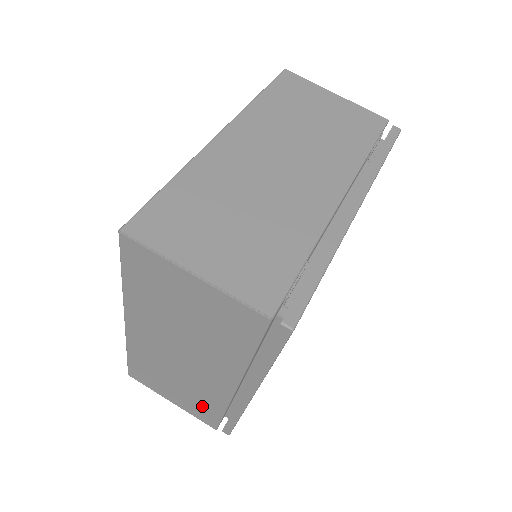
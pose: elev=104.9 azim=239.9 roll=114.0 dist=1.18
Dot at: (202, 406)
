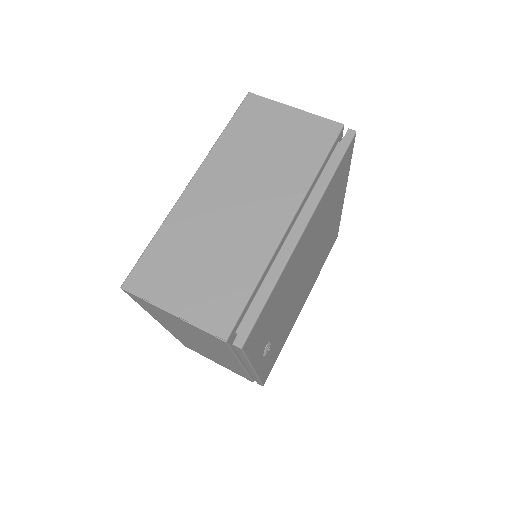
Dot at: (227, 287)
